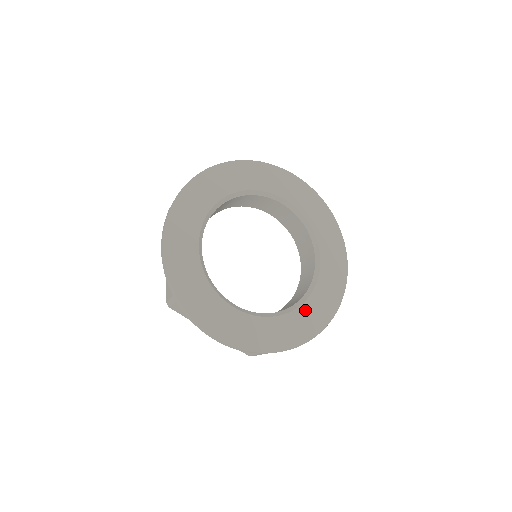
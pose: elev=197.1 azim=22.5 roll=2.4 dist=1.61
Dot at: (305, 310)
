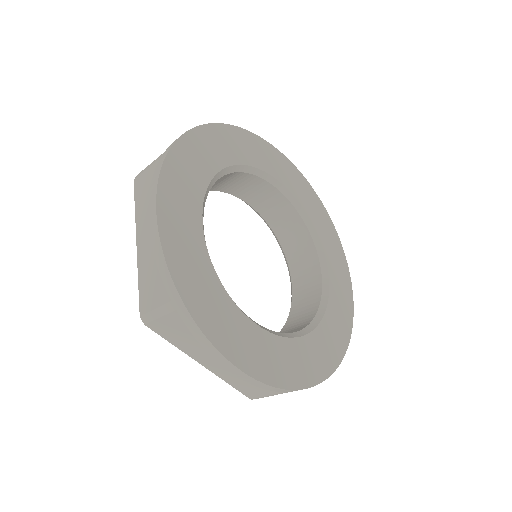
Dot at: (260, 336)
